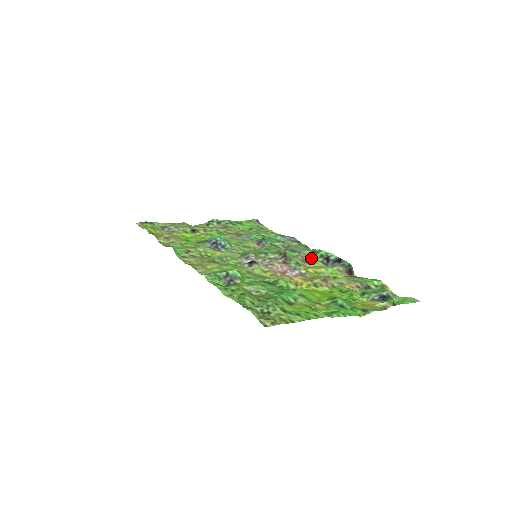
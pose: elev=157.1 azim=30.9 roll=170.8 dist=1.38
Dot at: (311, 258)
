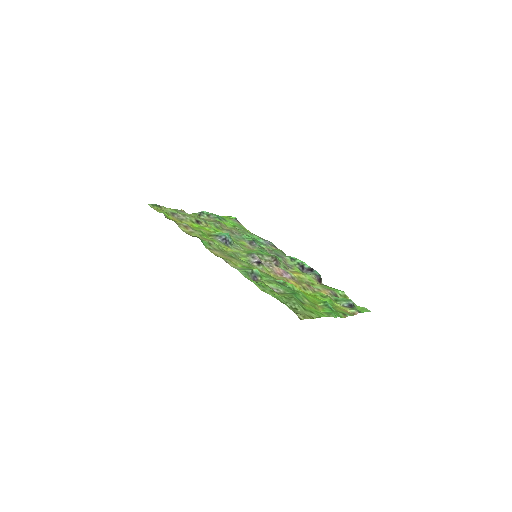
Dot at: (291, 264)
